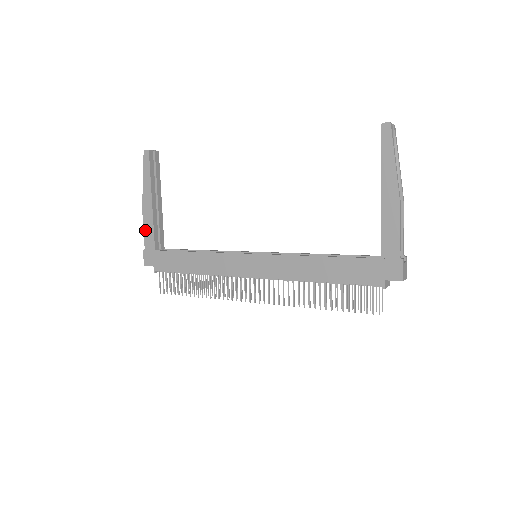
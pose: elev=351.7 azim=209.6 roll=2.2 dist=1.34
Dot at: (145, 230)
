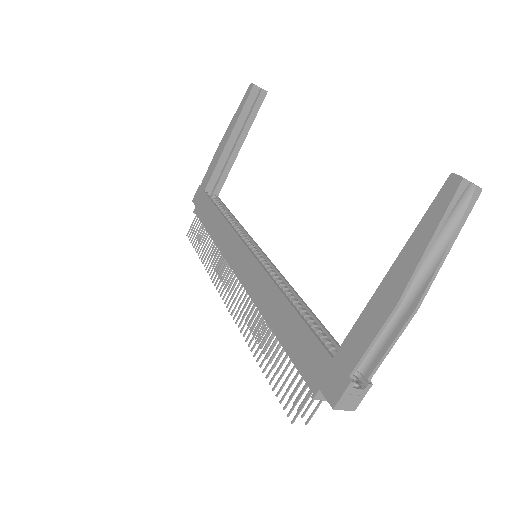
Dot at: (210, 166)
